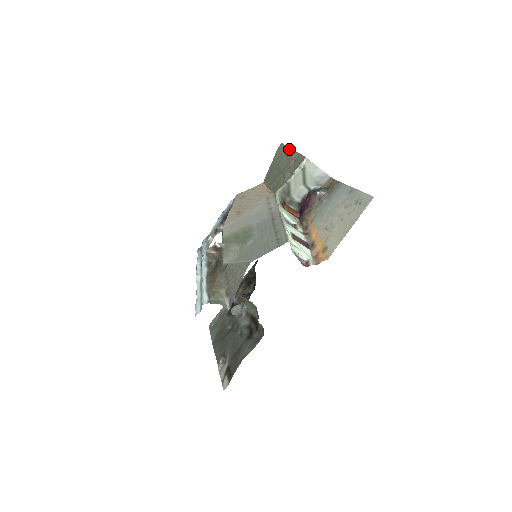
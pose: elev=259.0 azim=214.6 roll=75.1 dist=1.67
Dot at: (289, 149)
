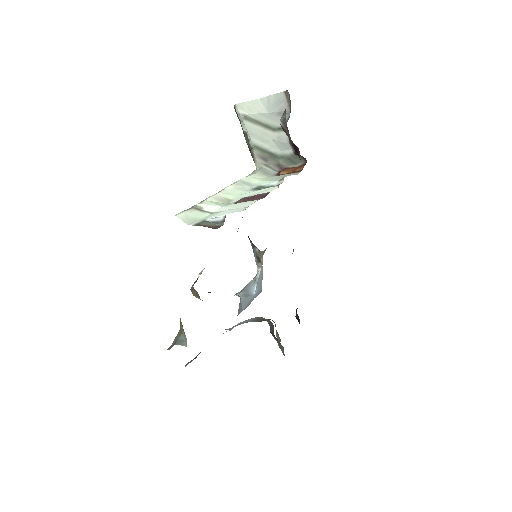
Dot at: occluded
